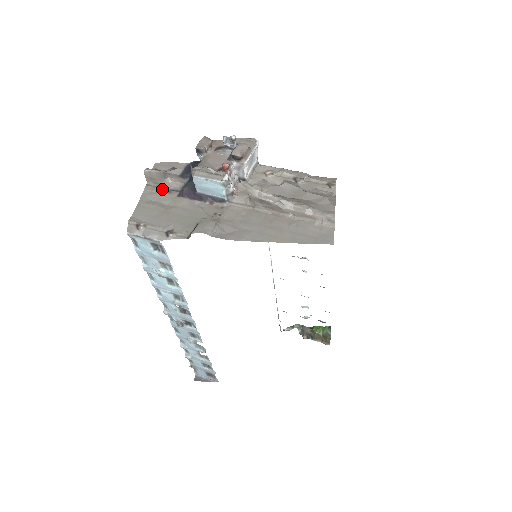
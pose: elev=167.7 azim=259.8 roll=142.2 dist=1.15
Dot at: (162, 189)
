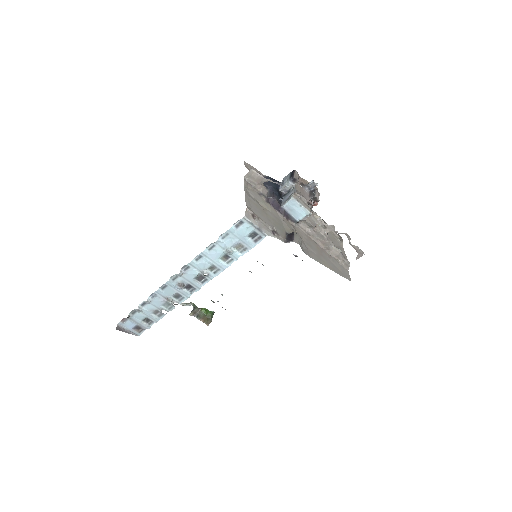
Dot at: (255, 189)
